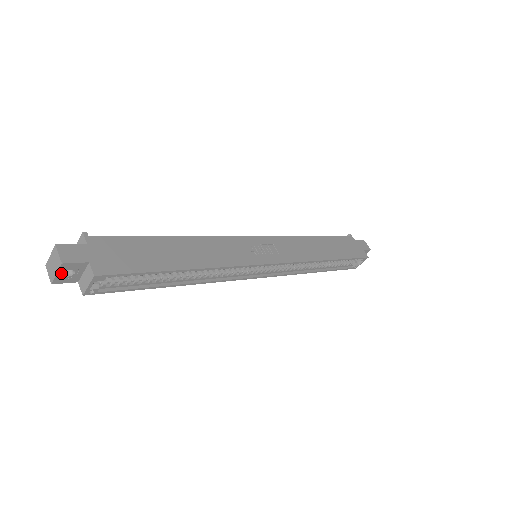
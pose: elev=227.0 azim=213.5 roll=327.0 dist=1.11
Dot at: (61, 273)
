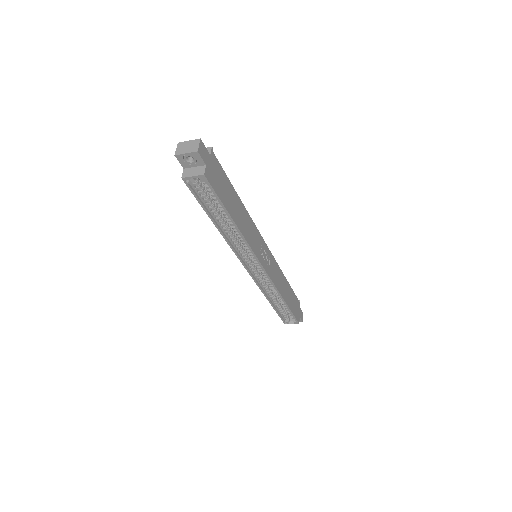
Dot at: (188, 155)
